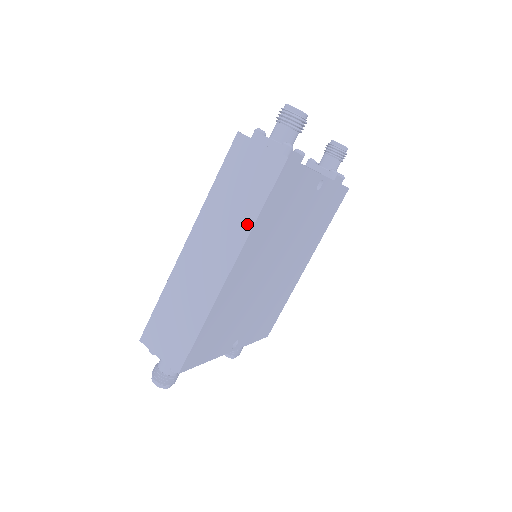
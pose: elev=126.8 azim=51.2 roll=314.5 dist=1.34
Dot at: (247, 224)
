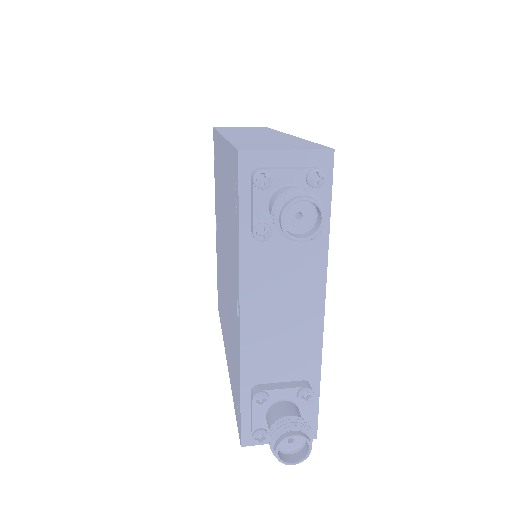
Dot at: (272, 131)
